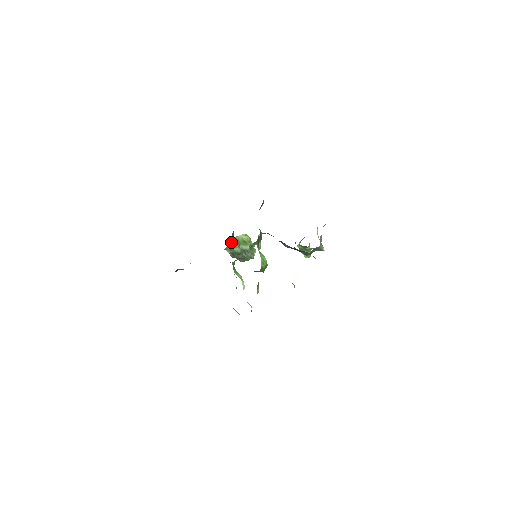
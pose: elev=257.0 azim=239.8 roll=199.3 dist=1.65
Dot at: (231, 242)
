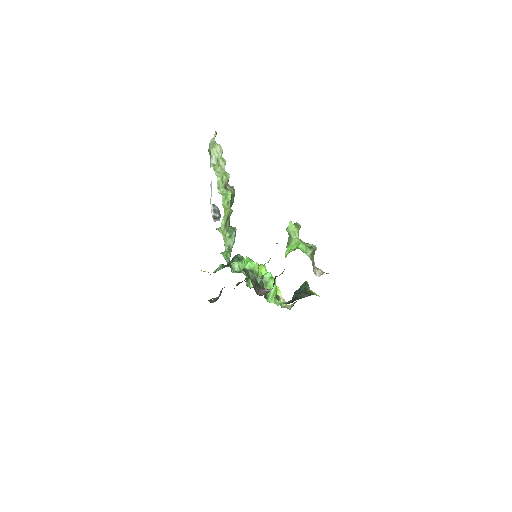
Dot at: occluded
